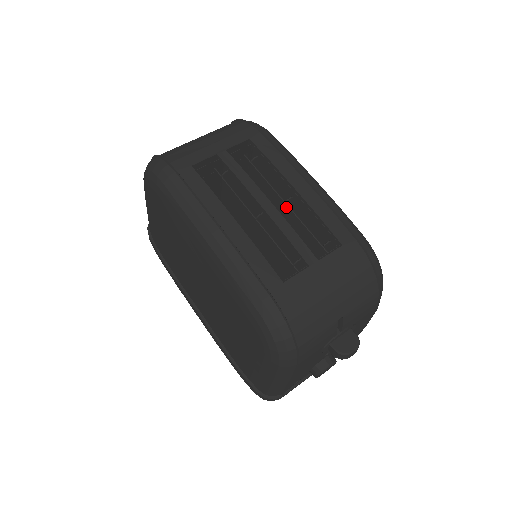
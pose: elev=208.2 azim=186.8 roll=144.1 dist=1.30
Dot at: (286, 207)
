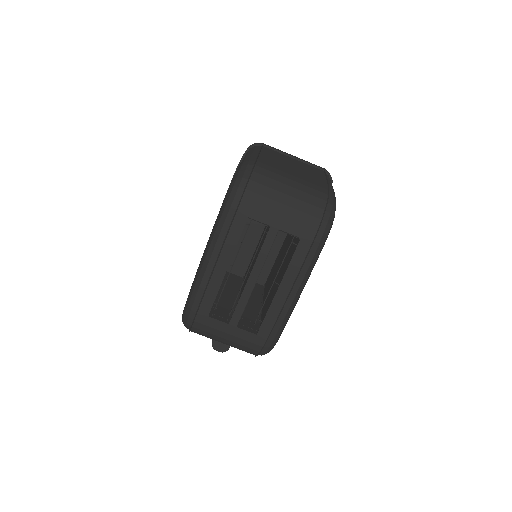
Dot at: (280, 276)
